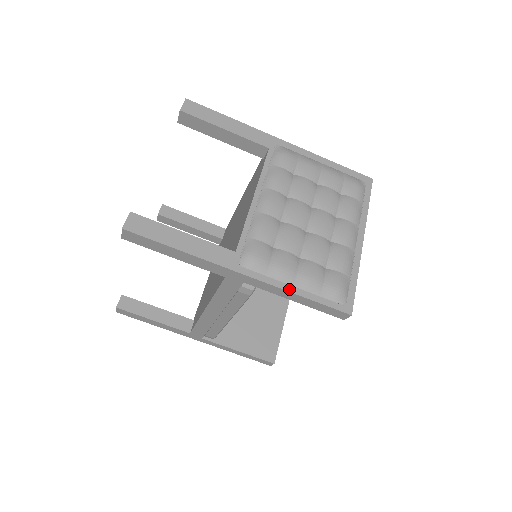
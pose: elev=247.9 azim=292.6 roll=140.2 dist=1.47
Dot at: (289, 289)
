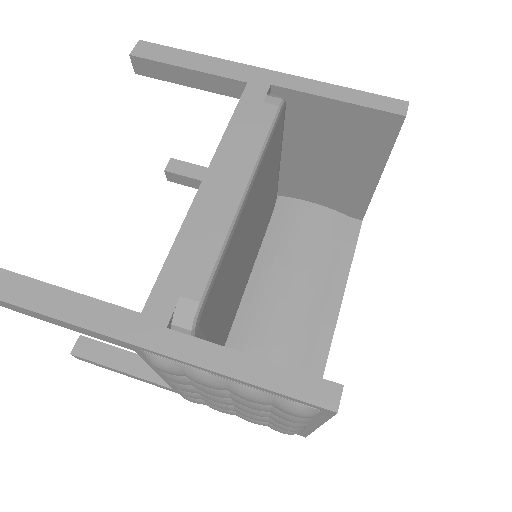
Dot at: (325, 85)
